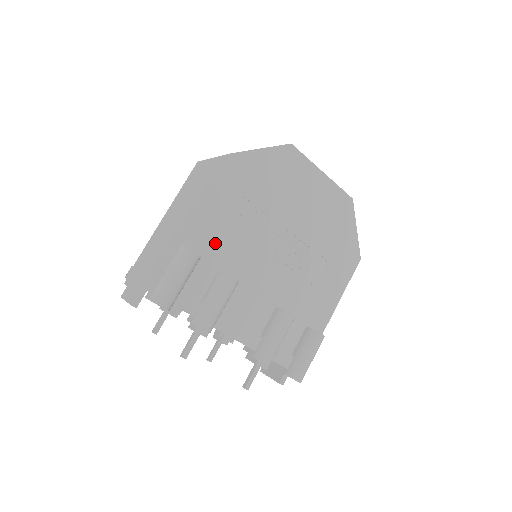
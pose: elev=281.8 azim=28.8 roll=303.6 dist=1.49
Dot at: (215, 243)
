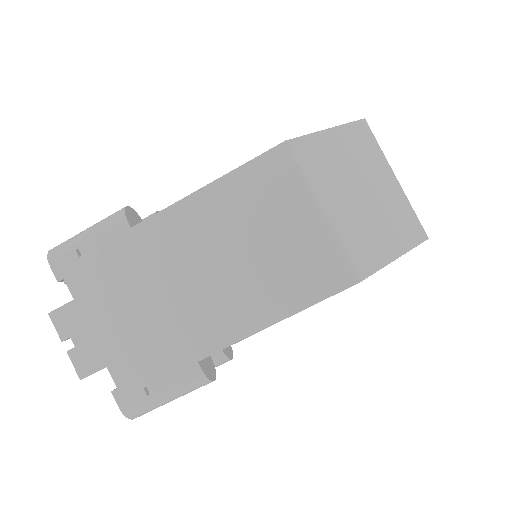
Dot at: occluded
